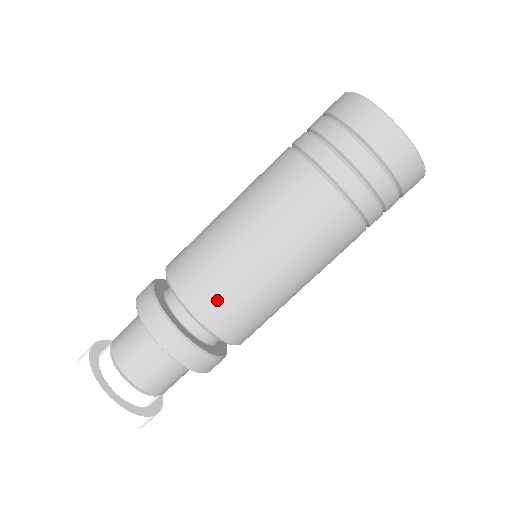
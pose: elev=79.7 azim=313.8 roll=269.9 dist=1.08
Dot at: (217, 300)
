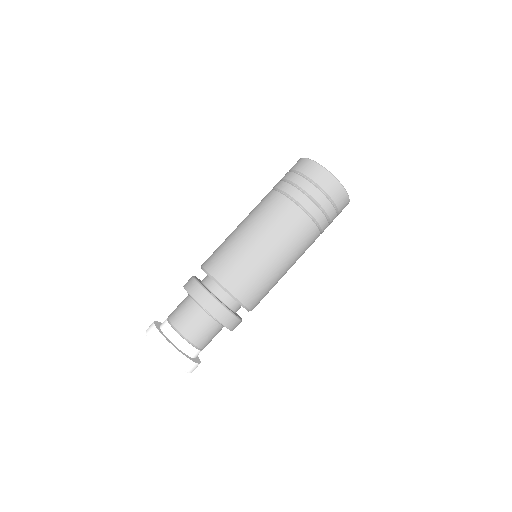
Dot at: (251, 288)
